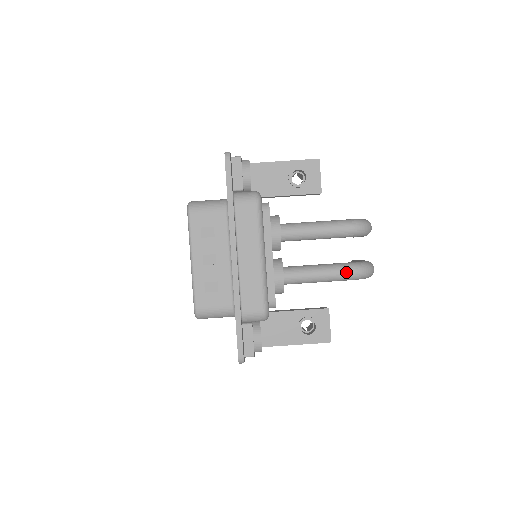
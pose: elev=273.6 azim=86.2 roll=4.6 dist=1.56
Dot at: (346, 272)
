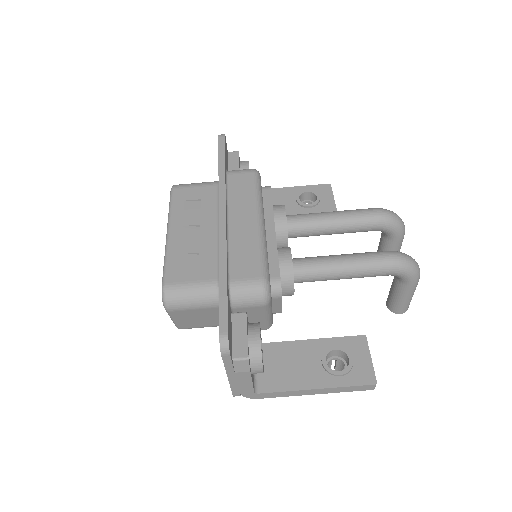
Dot at: (379, 256)
